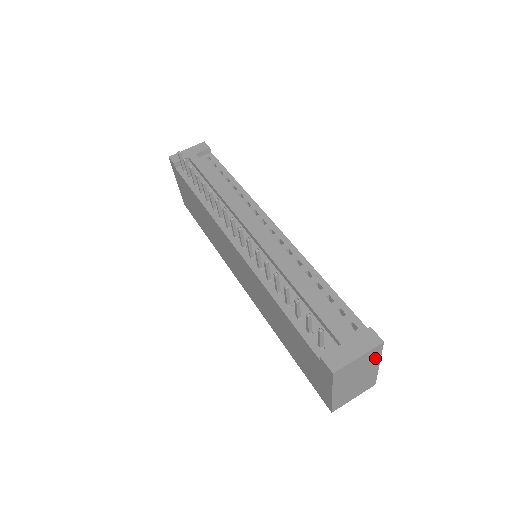
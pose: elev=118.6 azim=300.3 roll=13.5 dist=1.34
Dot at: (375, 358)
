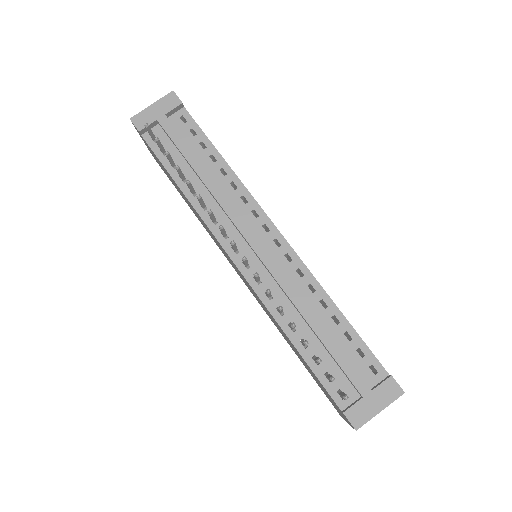
Dot at: occluded
